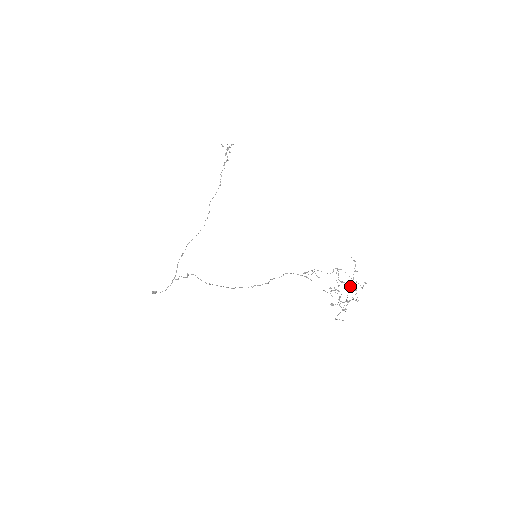
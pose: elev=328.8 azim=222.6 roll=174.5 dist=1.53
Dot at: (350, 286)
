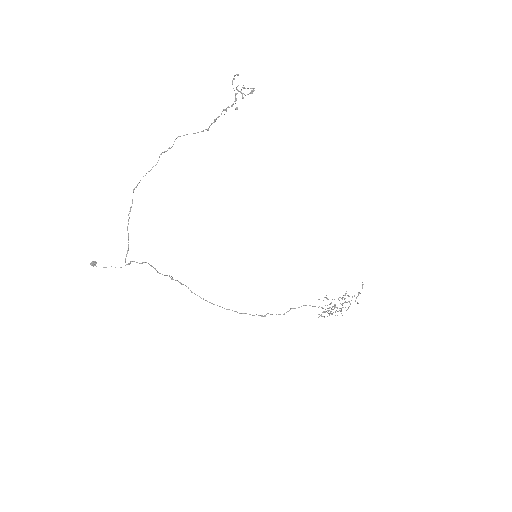
Dot at: (345, 298)
